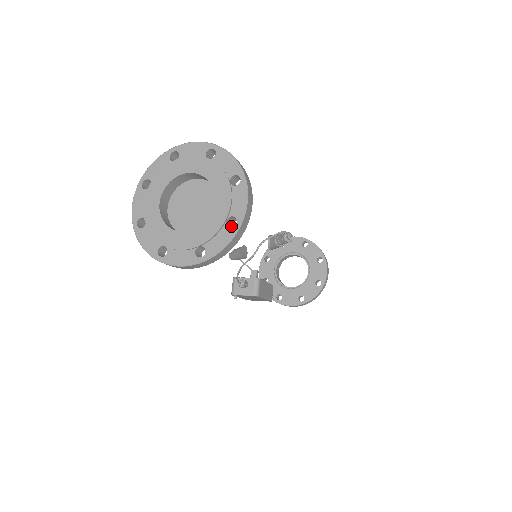
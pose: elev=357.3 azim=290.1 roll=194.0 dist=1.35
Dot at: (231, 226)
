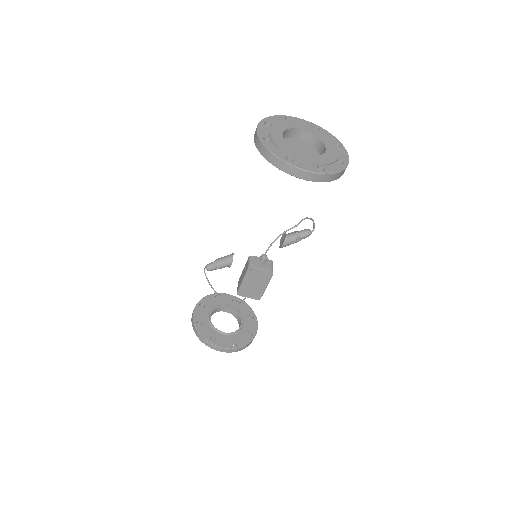
Dot at: occluded
